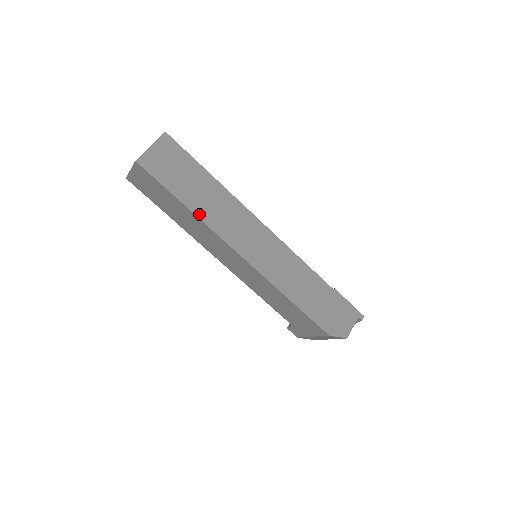
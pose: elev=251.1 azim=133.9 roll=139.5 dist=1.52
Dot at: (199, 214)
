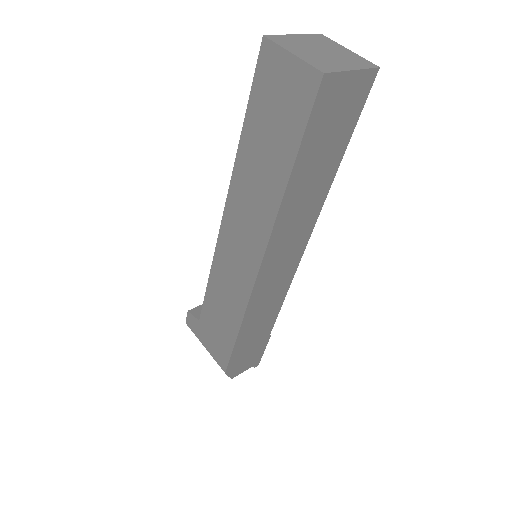
Dot at: (286, 200)
